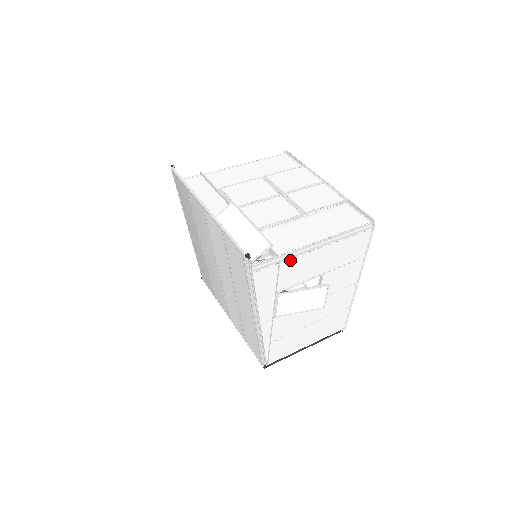
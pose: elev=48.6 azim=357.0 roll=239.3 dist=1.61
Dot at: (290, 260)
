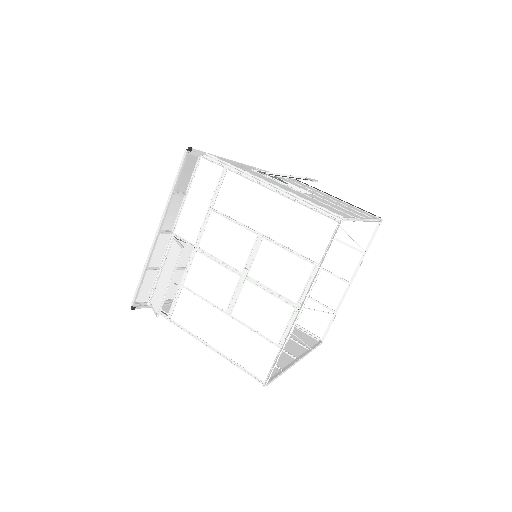
Dot at: occluded
